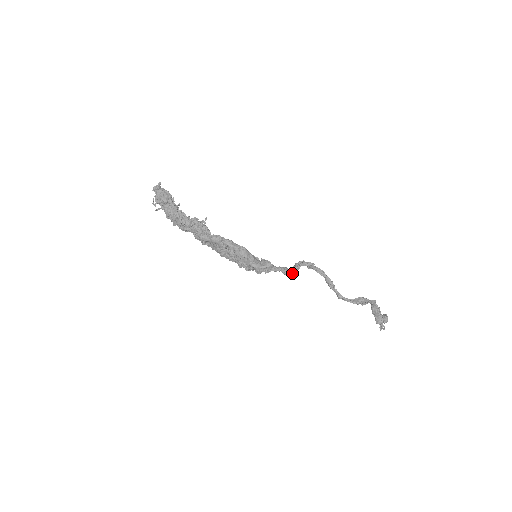
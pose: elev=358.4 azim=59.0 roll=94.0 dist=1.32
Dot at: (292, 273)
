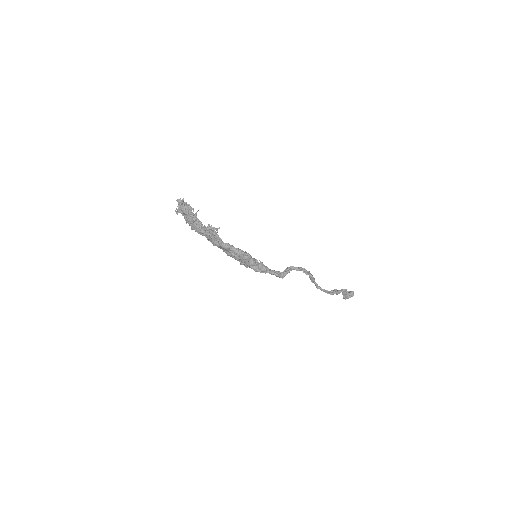
Dot at: (282, 277)
